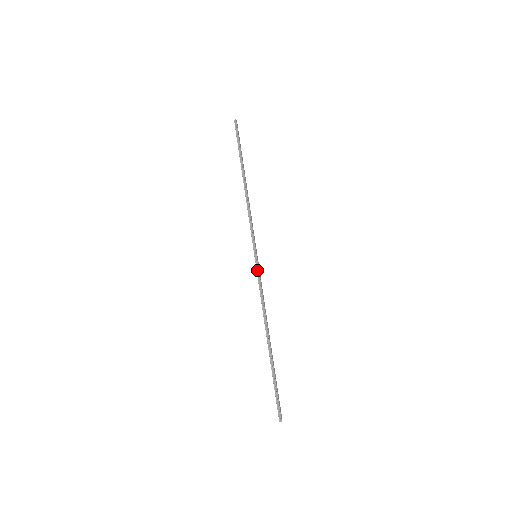
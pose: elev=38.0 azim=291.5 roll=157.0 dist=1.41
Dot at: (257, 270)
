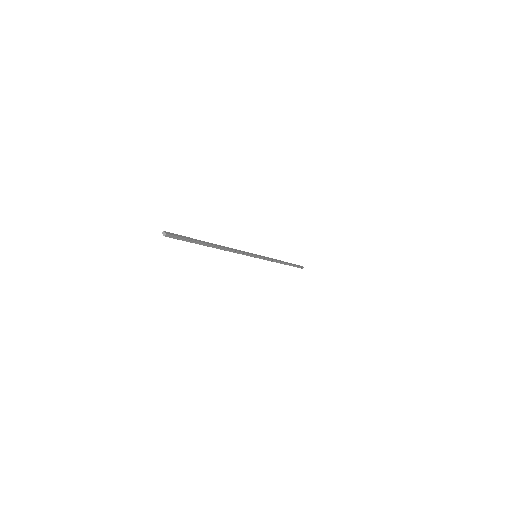
Dot at: (249, 254)
